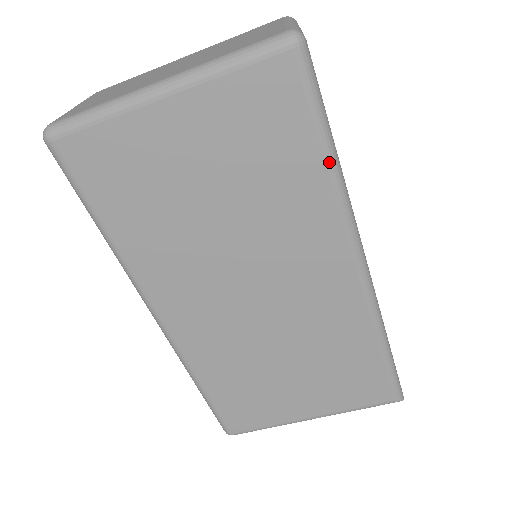
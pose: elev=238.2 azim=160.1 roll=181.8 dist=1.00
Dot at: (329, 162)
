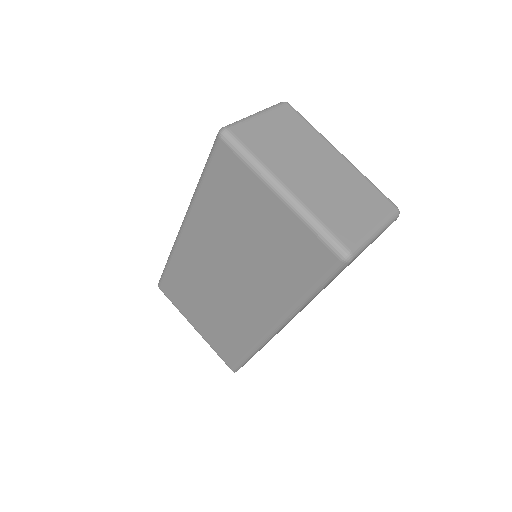
Dot at: (306, 296)
